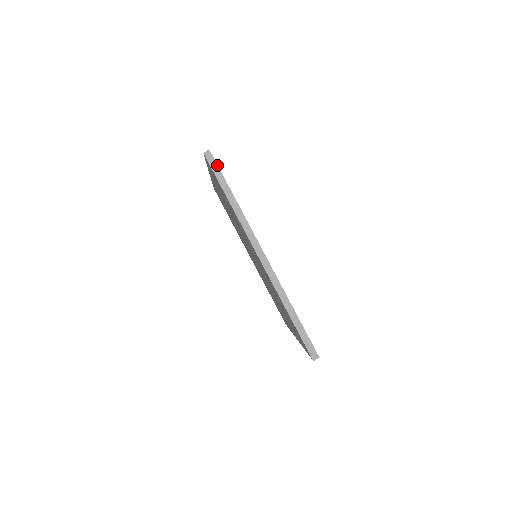
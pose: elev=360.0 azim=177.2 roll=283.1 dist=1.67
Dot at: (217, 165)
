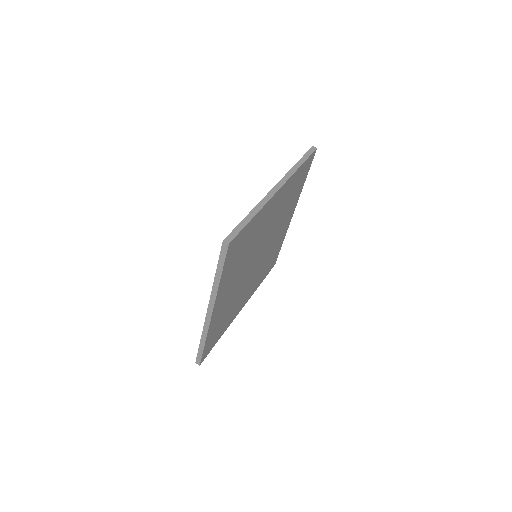
Dot at: (226, 256)
